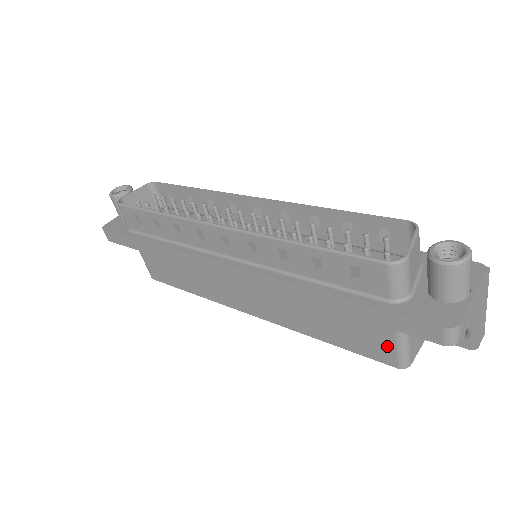
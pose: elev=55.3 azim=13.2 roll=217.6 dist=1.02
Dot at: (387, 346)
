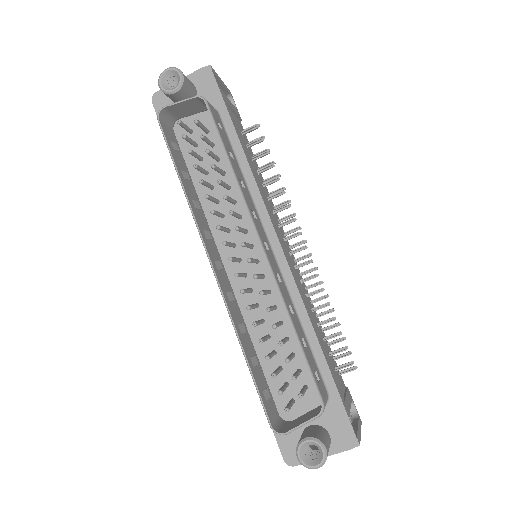
Dot at: occluded
